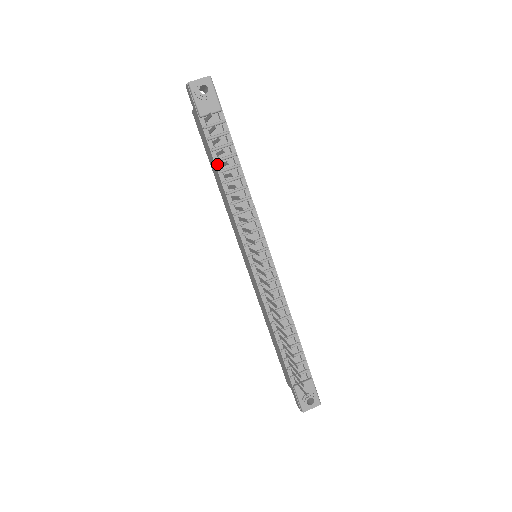
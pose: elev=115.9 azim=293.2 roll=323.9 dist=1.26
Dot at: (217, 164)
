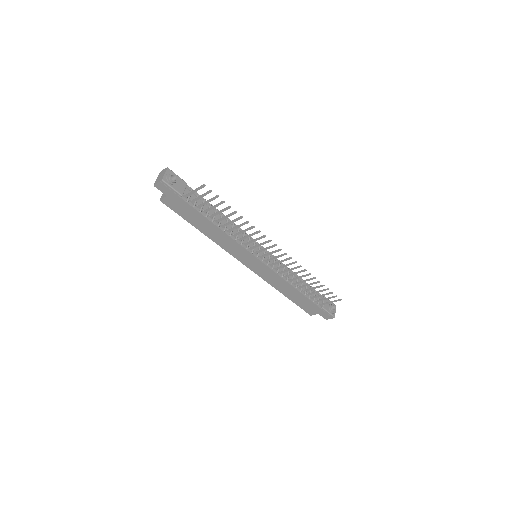
Dot at: (208, 218)
